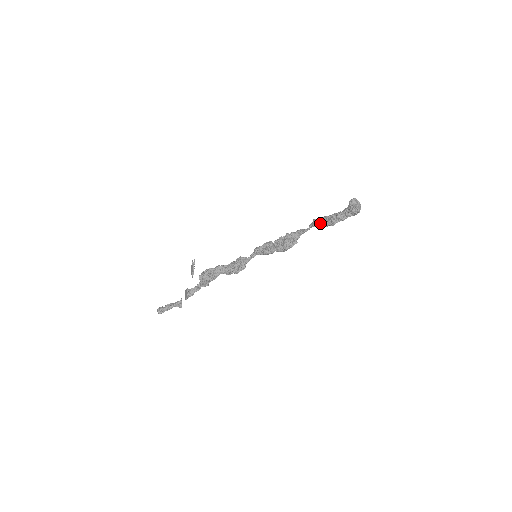
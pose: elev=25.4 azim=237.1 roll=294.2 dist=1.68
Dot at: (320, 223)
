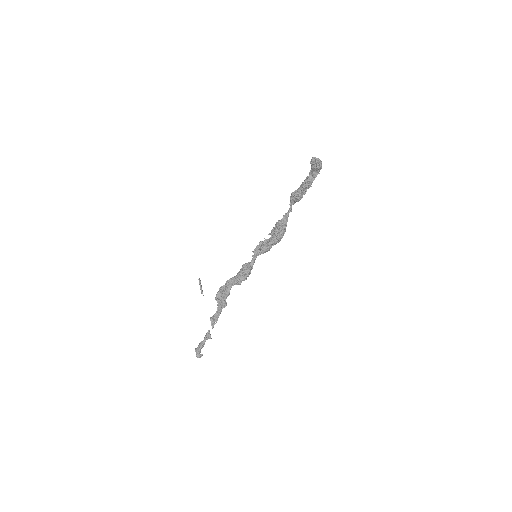
Dot at: (294, 194)
